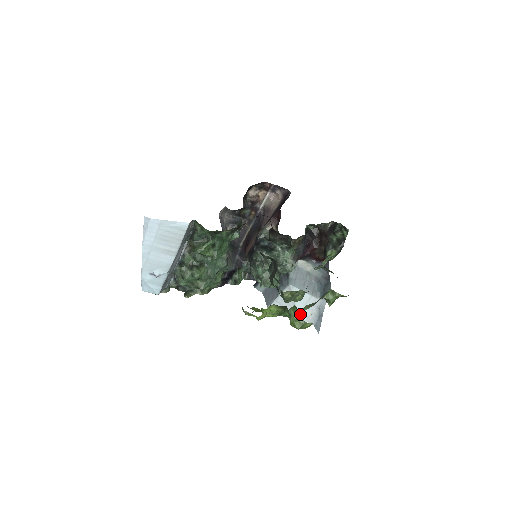
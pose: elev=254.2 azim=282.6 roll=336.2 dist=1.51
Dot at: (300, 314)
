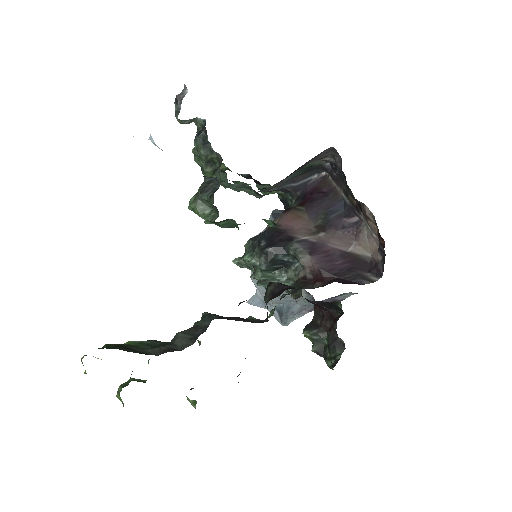
Dot at: occluded
